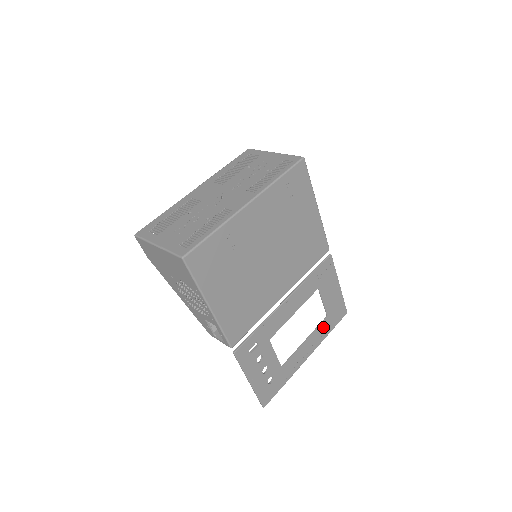
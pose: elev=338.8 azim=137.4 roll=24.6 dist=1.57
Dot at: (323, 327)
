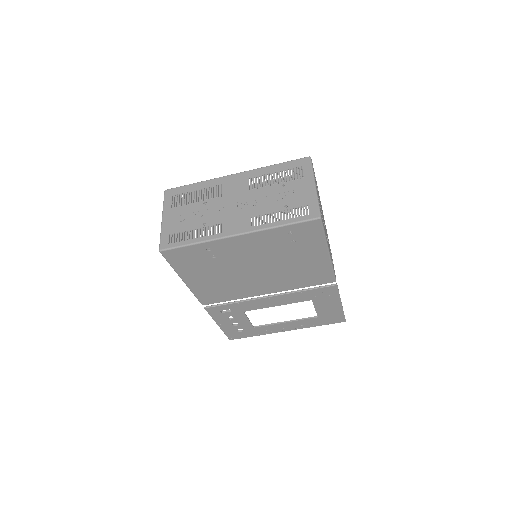
Dot at: (310, 321)
